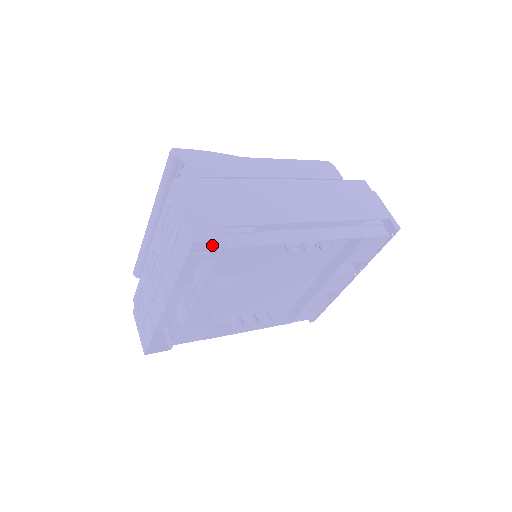
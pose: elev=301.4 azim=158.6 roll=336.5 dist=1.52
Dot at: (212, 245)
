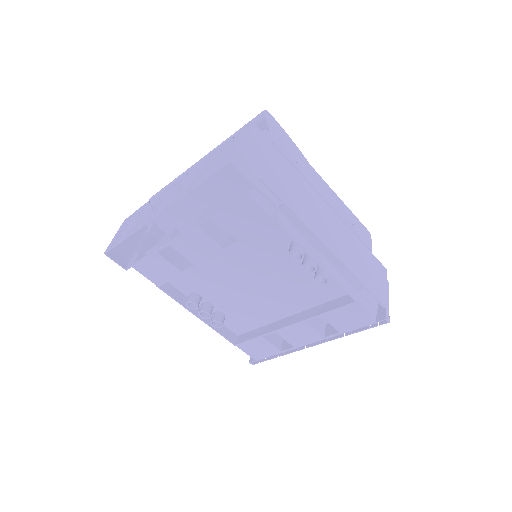
Dot at: (238, 192)
